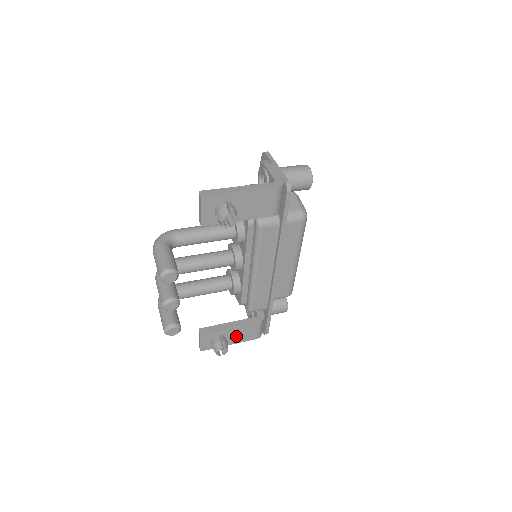
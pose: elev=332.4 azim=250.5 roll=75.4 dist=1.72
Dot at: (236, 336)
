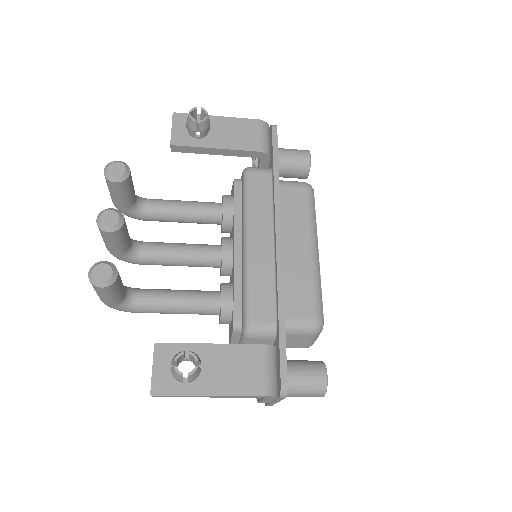
Dot at: (222, 373)
